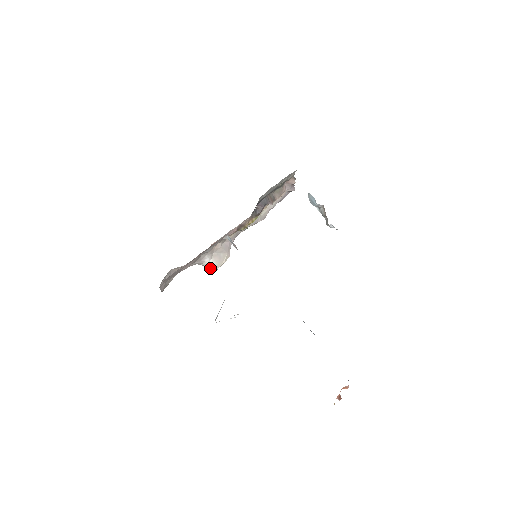
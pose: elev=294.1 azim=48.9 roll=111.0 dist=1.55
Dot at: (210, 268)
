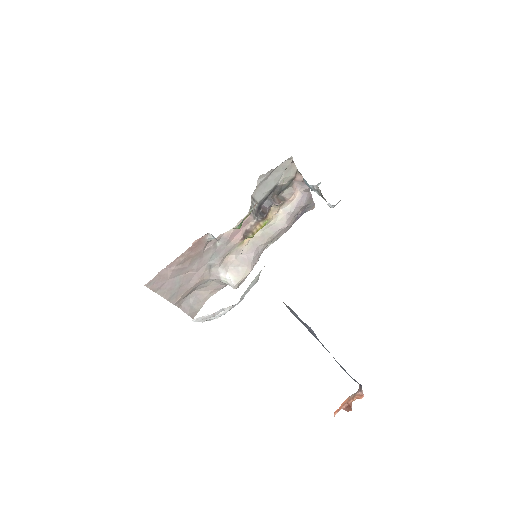
Dot at: (229, 284)
